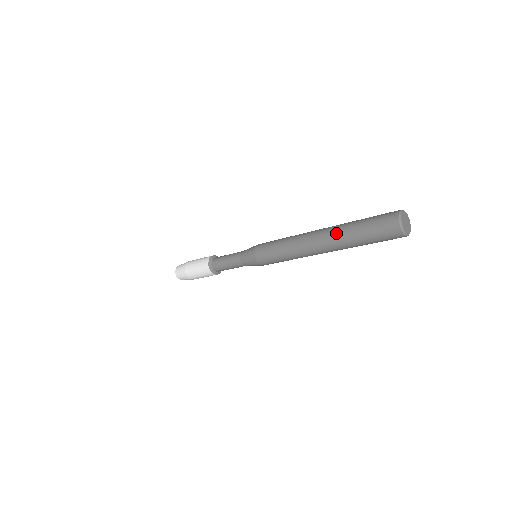
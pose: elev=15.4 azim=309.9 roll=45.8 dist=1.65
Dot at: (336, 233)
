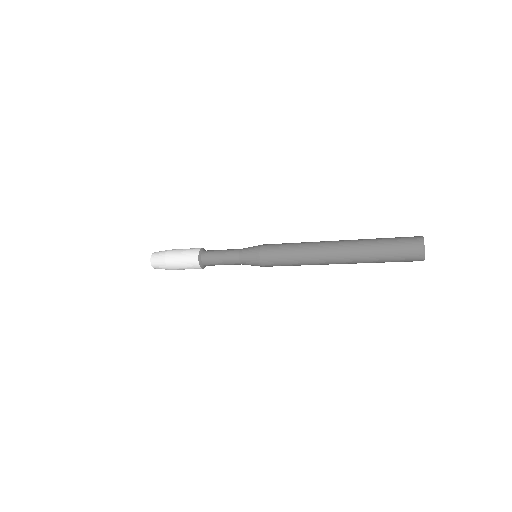
Dot at: (357, 259)
